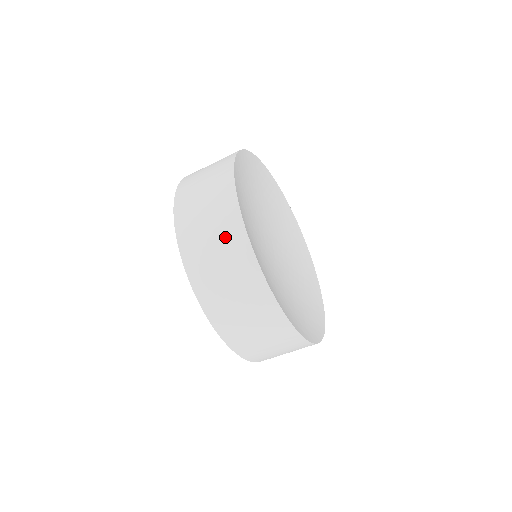
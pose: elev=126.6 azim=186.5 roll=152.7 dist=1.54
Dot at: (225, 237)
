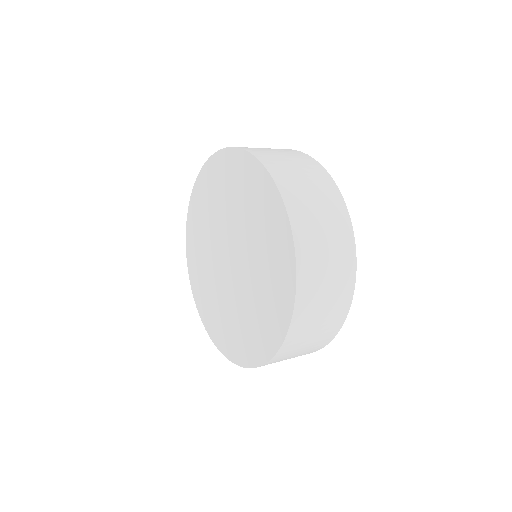
Dot at: (308, 168)
